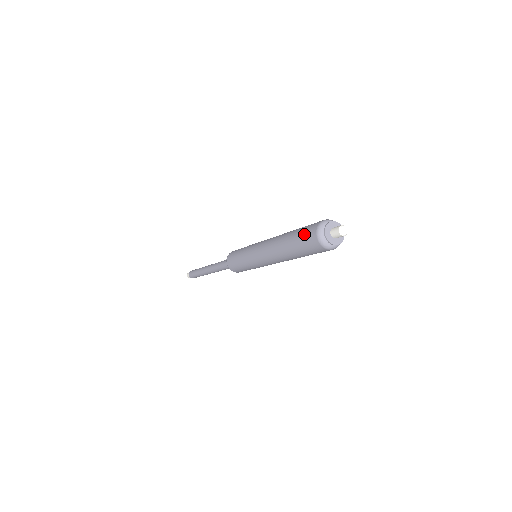
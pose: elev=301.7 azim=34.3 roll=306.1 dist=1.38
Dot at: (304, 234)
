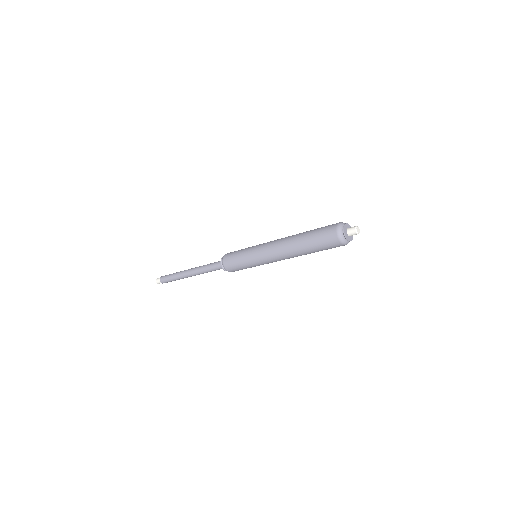
Dot at: (324, 228)
